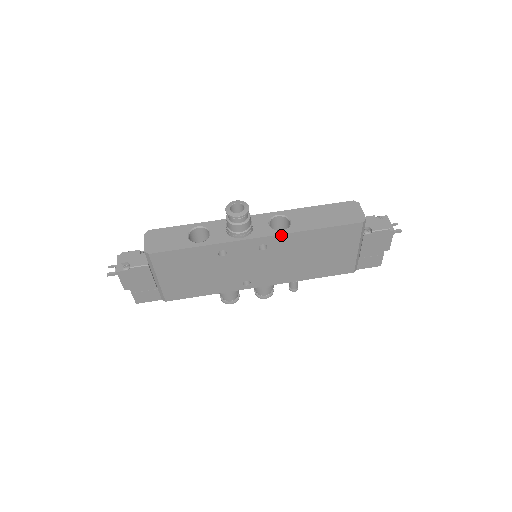
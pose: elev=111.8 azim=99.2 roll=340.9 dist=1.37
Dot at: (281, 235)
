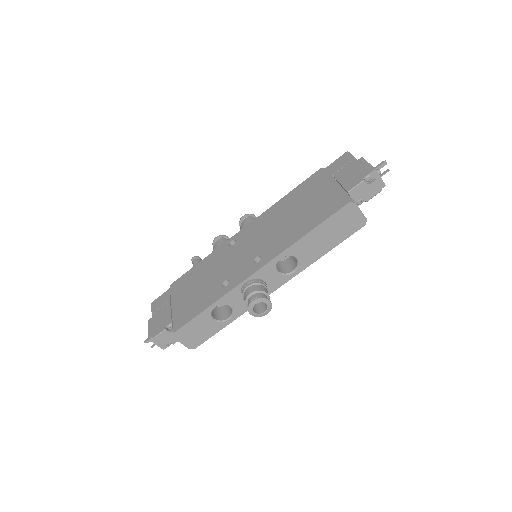
Dot at: (294, 275)
